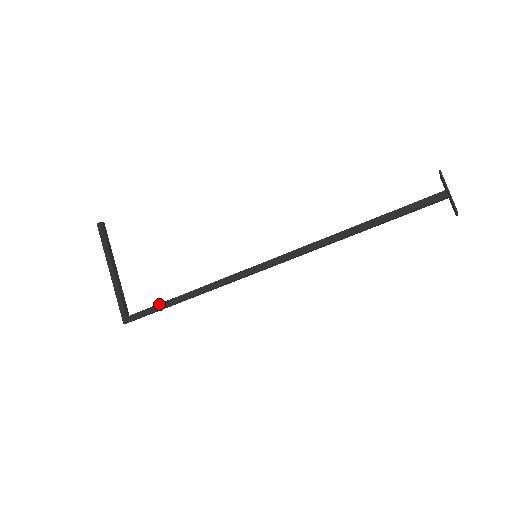
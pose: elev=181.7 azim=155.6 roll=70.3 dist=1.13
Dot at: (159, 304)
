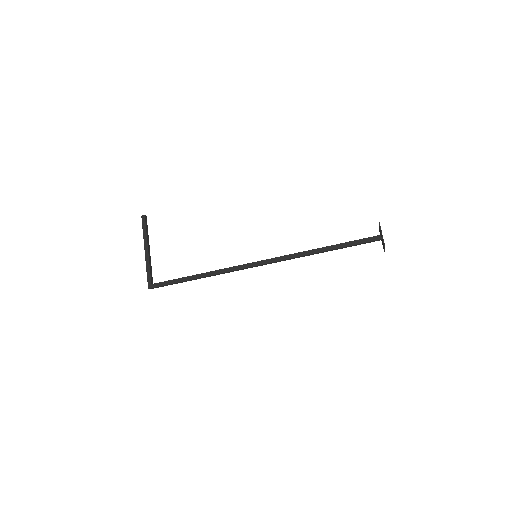
Dot at: (179, 278)
